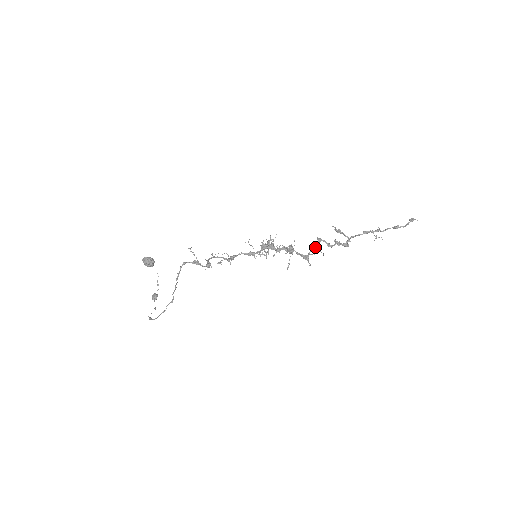
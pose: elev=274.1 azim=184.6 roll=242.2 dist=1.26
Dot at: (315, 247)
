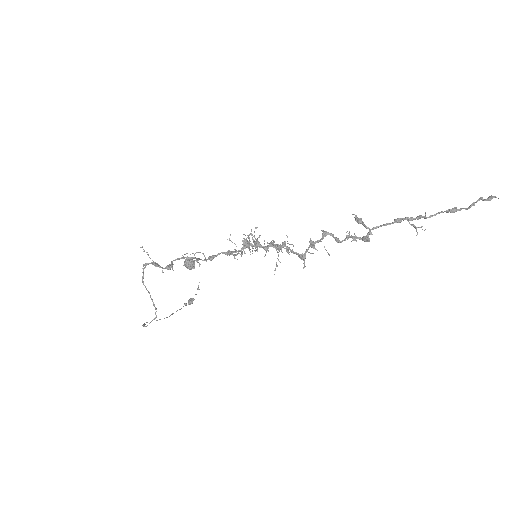
Dot at: (313, 243)
